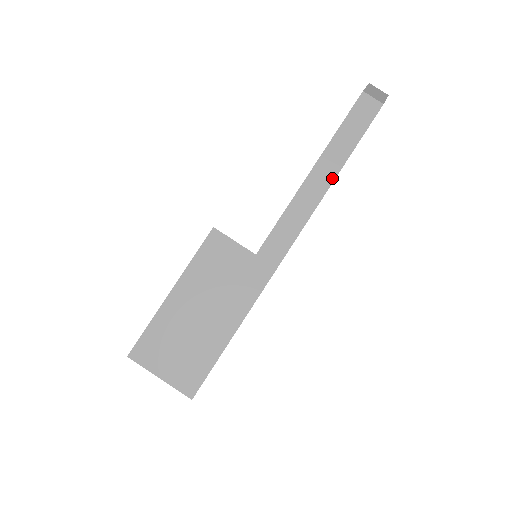
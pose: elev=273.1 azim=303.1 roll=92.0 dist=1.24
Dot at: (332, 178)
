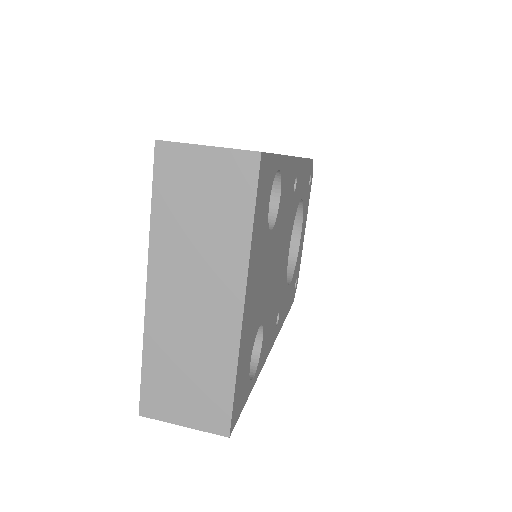
Dot at: occluded
